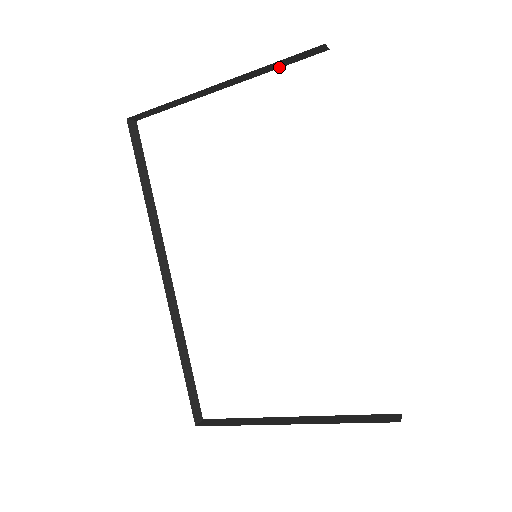
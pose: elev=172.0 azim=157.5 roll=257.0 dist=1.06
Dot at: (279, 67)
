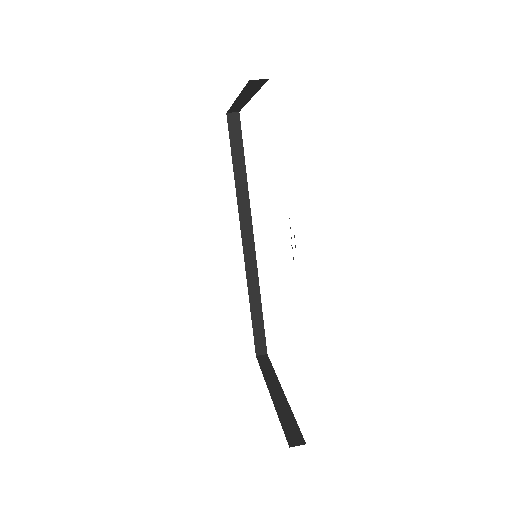
Dot at: (258, 88)
